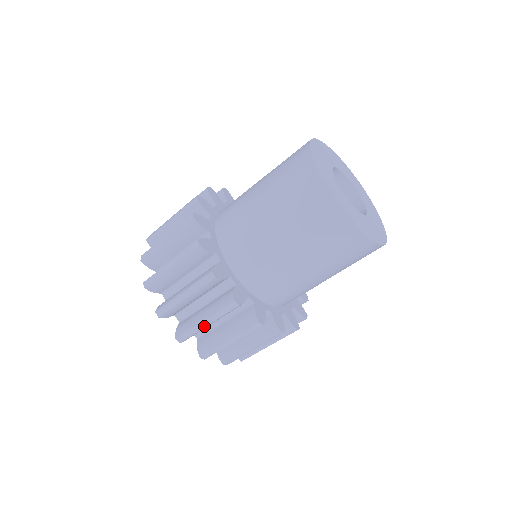
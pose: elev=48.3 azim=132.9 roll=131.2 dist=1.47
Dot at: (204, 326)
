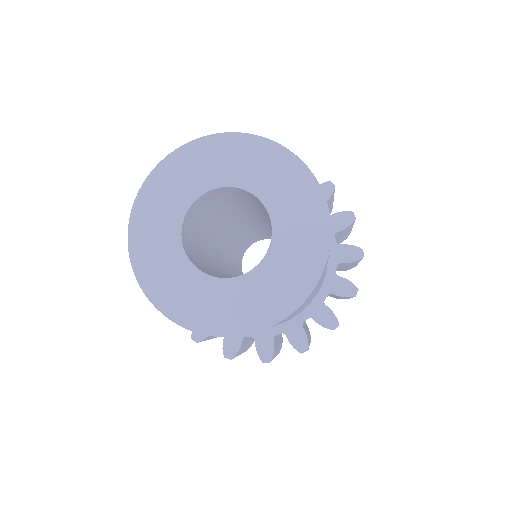
Dot at: occluded
